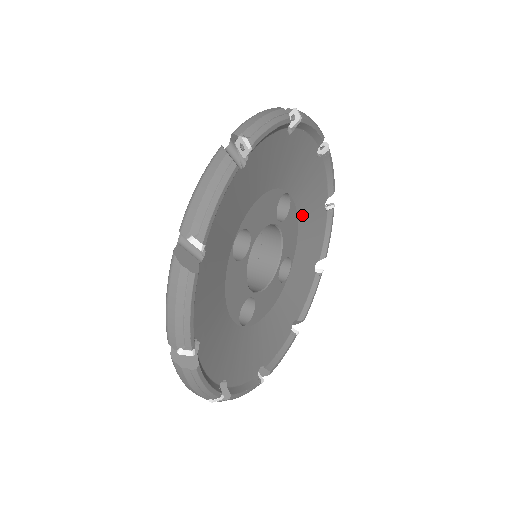
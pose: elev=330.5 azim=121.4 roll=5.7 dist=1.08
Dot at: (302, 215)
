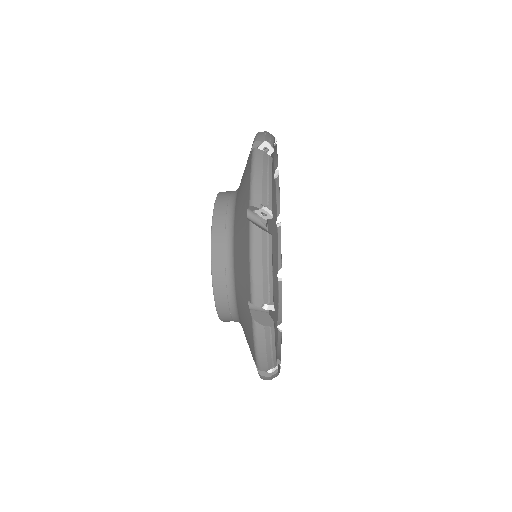
Dot at: occluded
